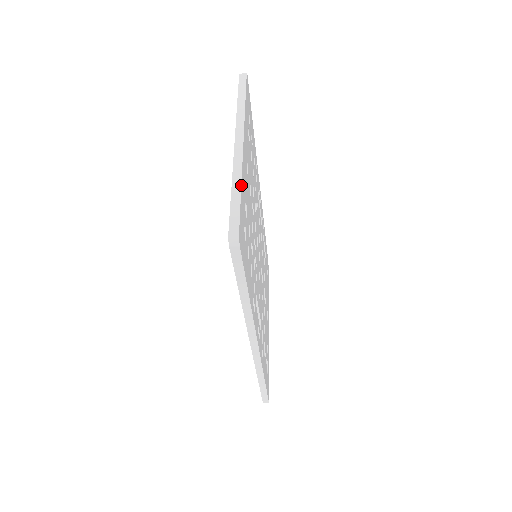
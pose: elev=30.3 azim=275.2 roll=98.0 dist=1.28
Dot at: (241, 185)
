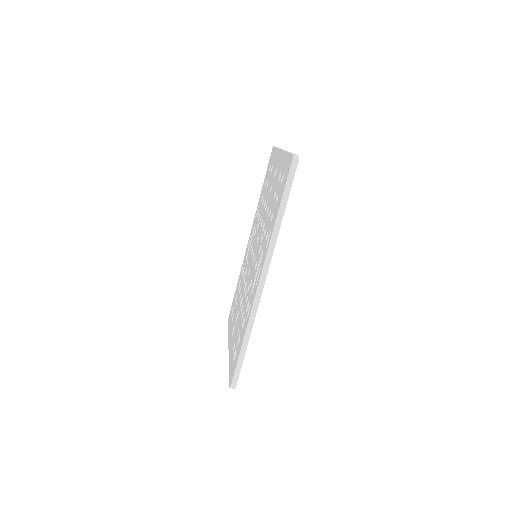
Dot at: occluded
